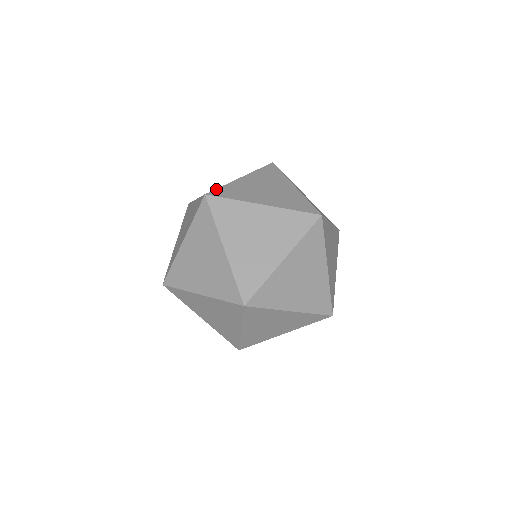
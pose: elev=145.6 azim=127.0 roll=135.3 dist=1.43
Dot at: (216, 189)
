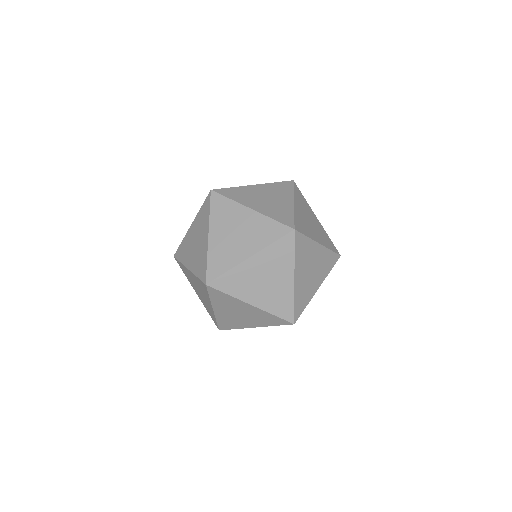
Dot at: (223, 188)
